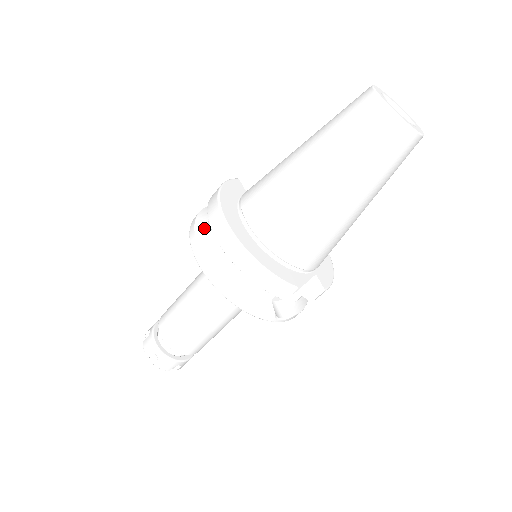
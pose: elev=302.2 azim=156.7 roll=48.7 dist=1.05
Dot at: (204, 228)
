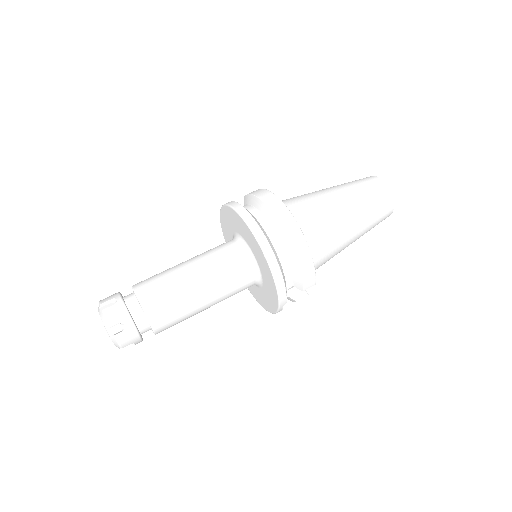
Dot at: (253, 215)
